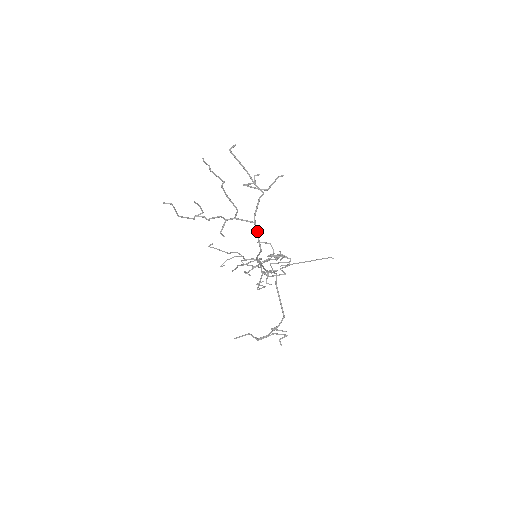
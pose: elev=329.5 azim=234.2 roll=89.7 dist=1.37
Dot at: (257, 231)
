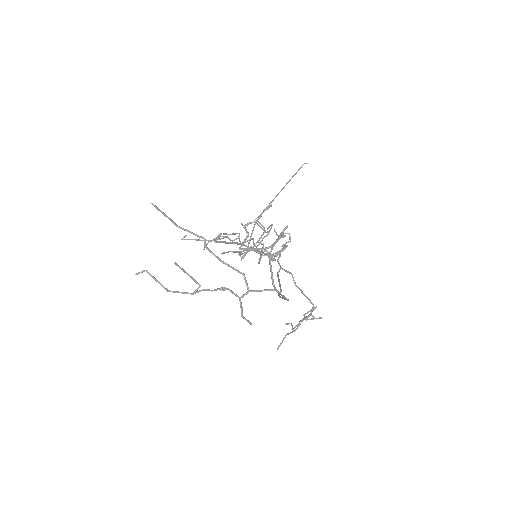
Dot at: (280, 294)
